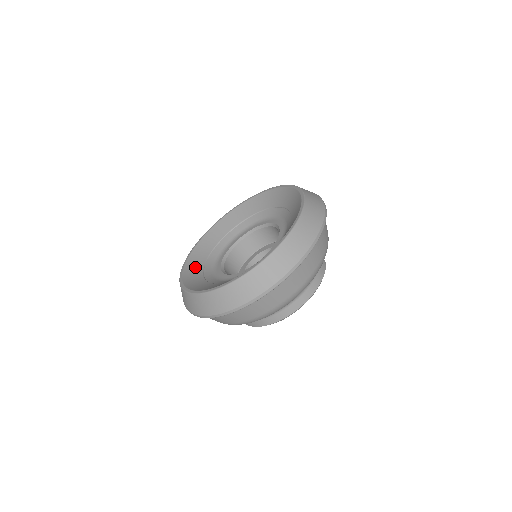
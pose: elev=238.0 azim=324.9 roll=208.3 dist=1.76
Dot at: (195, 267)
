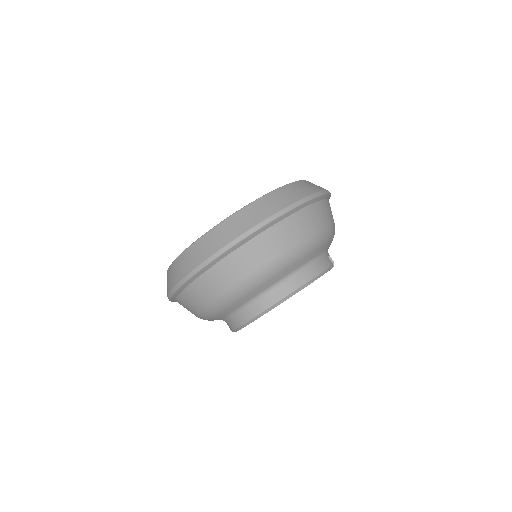
Dot at: occluded
